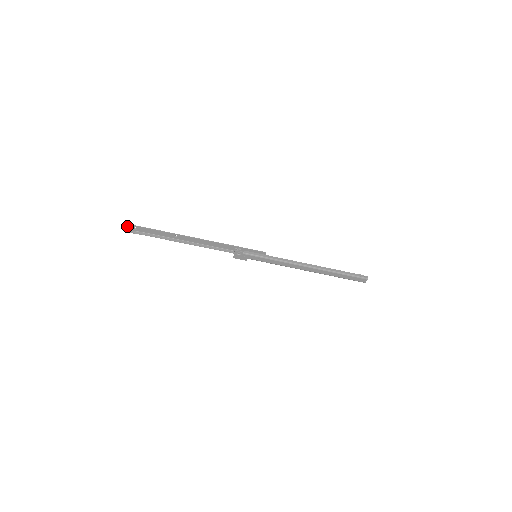
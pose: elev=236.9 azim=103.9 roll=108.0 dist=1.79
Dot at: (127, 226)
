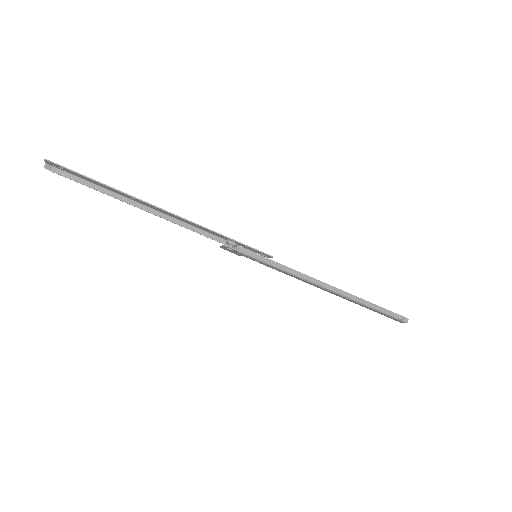
Dot at: (47, 161)
